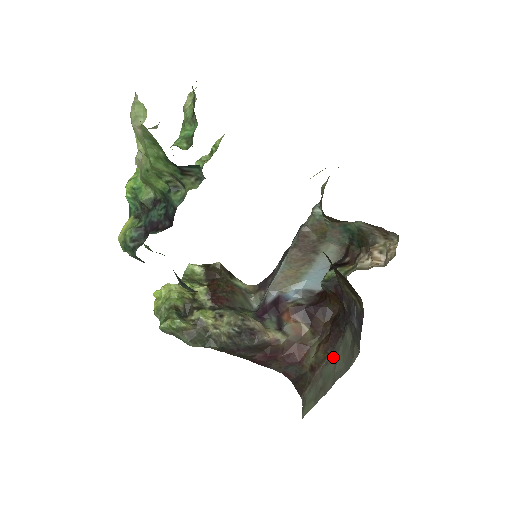
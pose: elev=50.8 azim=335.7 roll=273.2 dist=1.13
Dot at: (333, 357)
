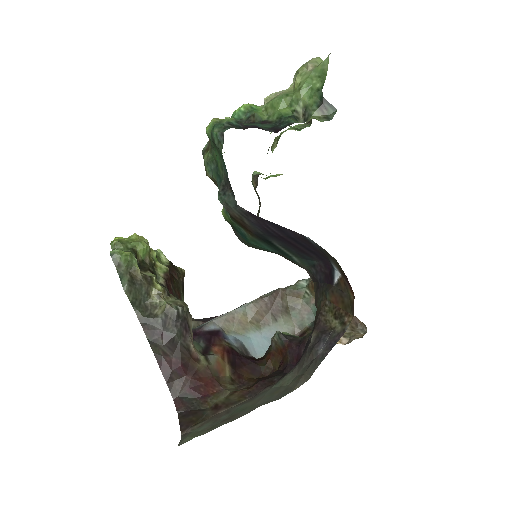
Dot at: (254, 399)
